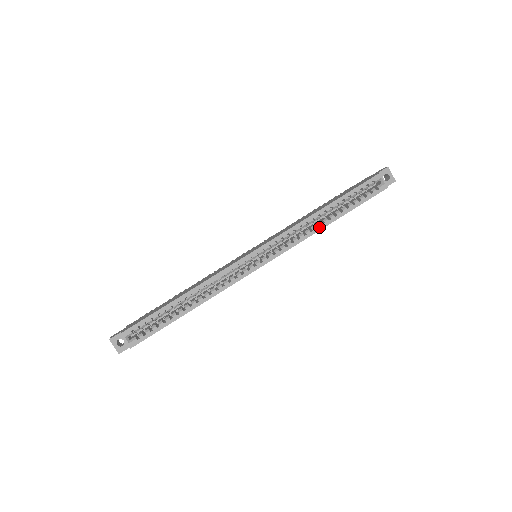
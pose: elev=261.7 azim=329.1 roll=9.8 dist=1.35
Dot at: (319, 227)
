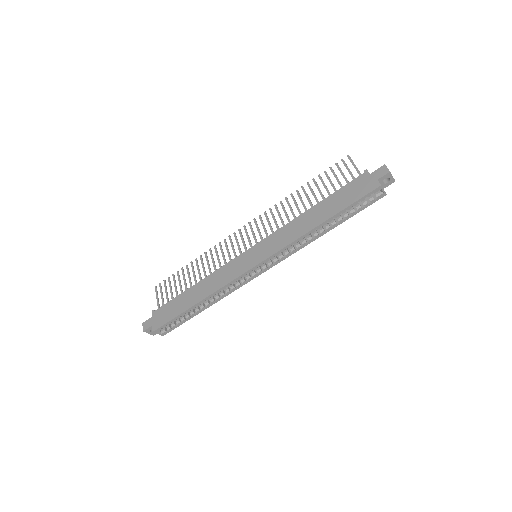
Dot at: (315, 238)
